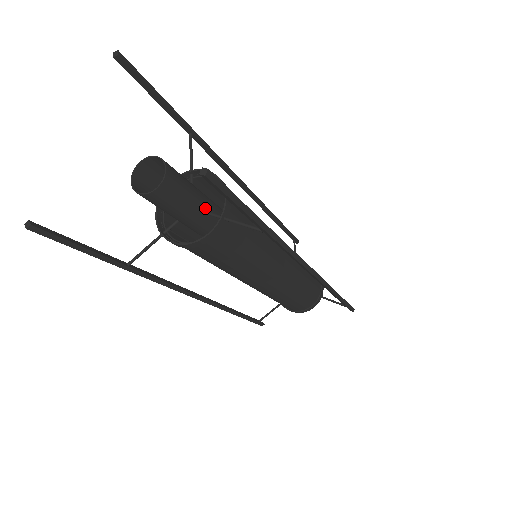
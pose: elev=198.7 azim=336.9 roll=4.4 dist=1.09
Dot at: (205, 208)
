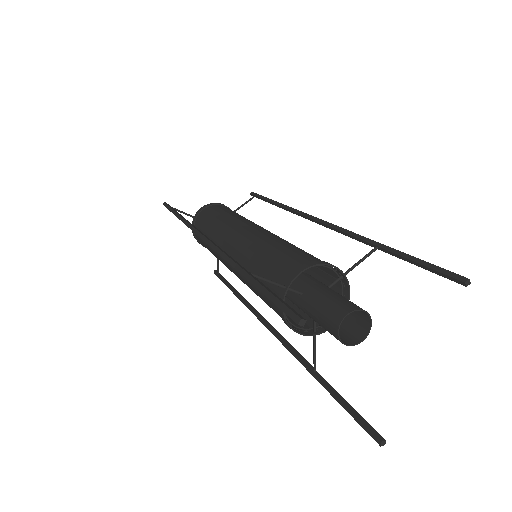
Dot at: occluded
